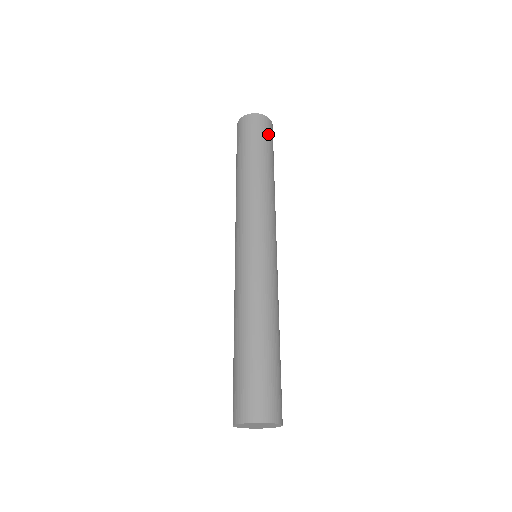
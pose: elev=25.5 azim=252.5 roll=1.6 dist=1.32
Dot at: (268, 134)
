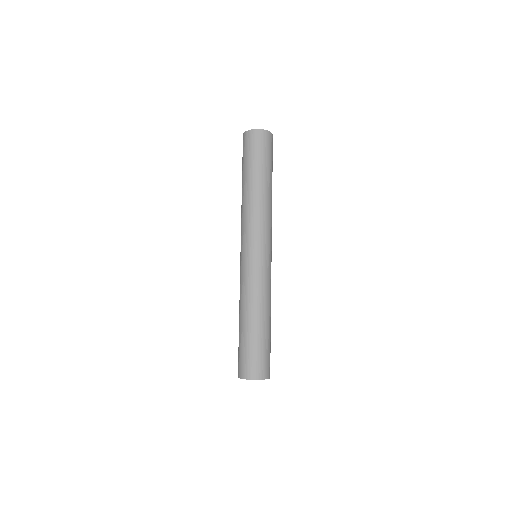
Dot at: (267, 148)
